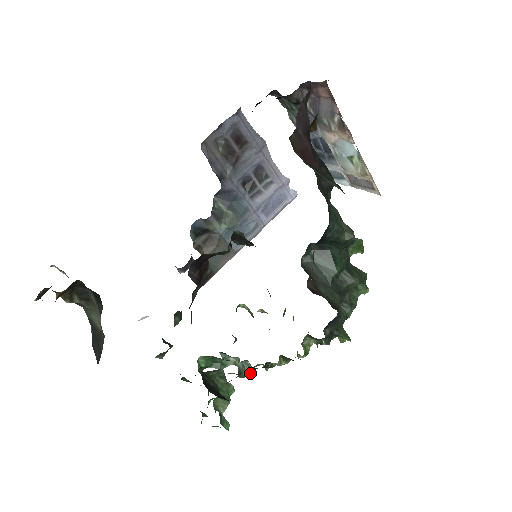
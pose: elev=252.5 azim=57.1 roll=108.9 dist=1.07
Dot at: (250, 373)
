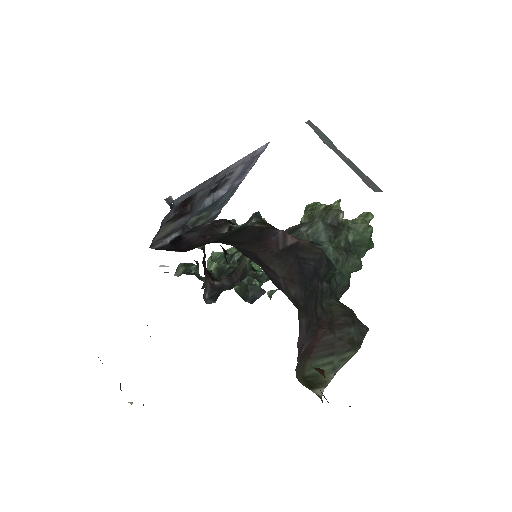
Dot at: occluded
